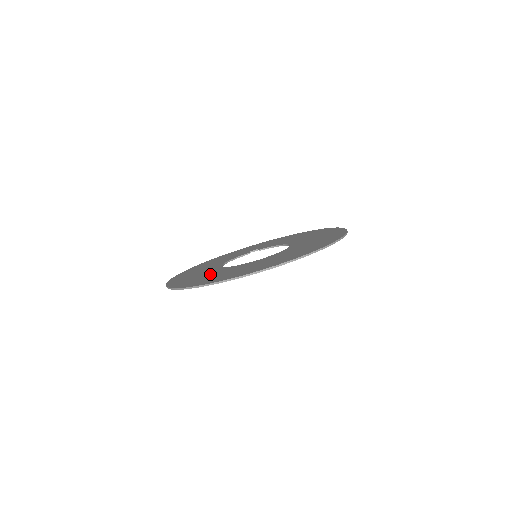
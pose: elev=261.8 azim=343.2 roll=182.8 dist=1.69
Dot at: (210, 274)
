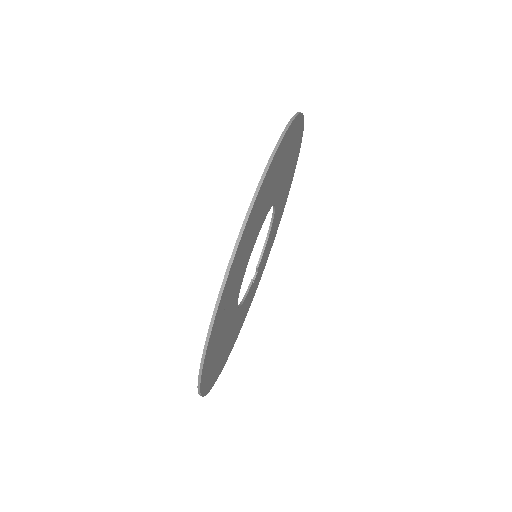
Dot at: occluded
